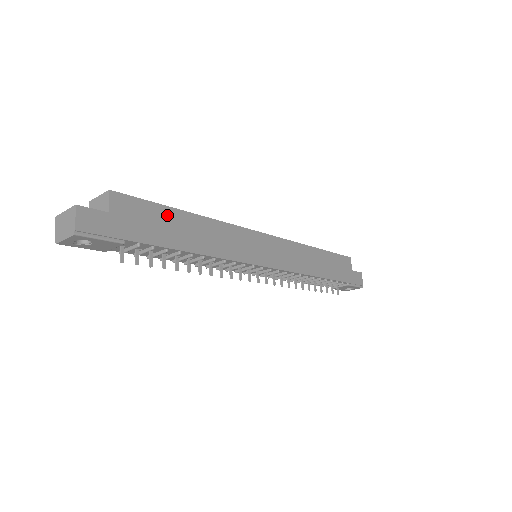
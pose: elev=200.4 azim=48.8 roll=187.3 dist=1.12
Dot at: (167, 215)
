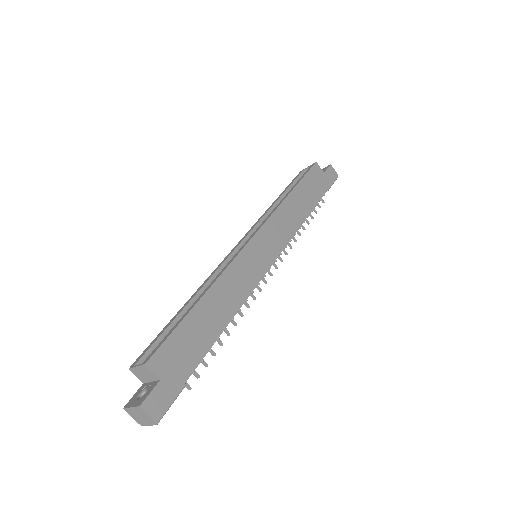
Dot at: (190, 325)
